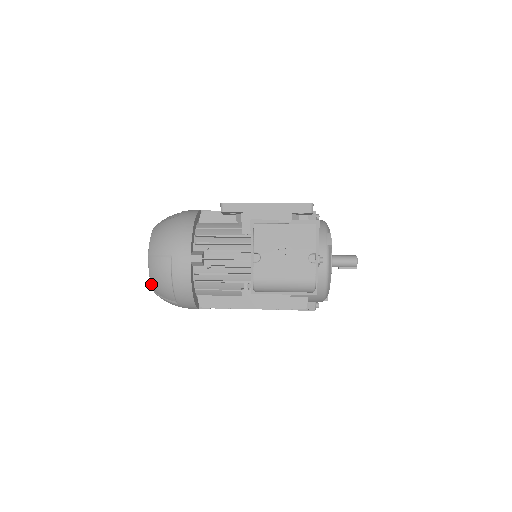
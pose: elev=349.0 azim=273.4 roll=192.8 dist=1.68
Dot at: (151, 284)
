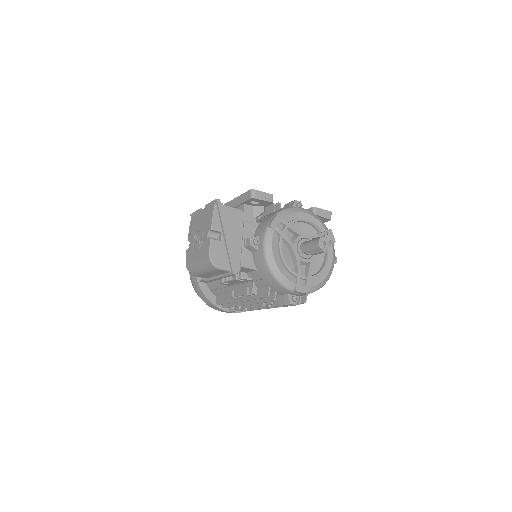
Dot at: occluded
